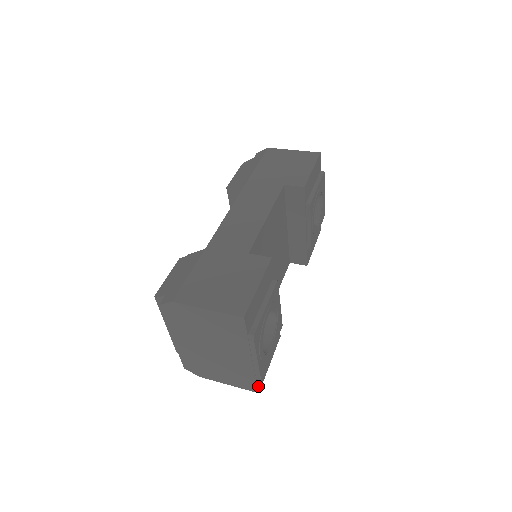
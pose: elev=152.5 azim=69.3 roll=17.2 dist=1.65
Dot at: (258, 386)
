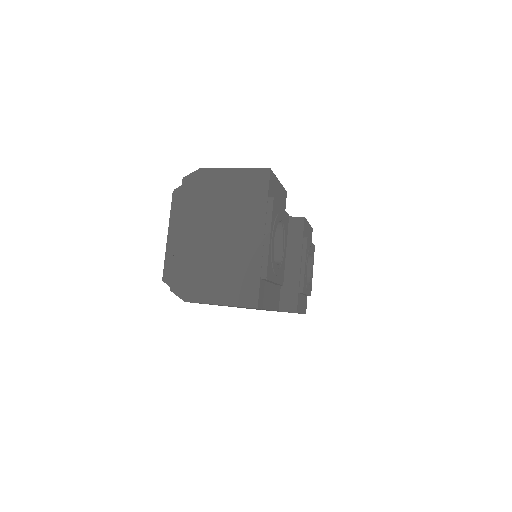
Dot at: (259, 296)
